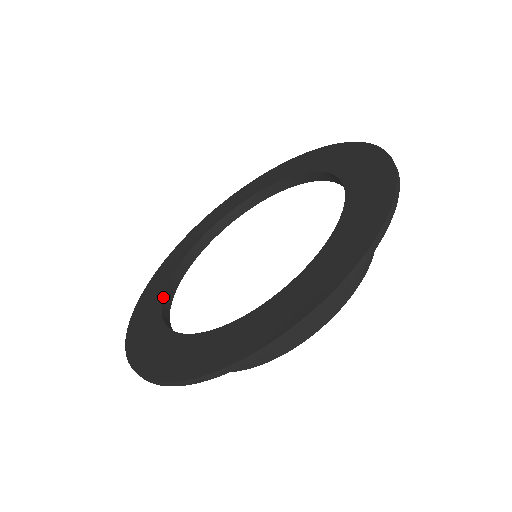
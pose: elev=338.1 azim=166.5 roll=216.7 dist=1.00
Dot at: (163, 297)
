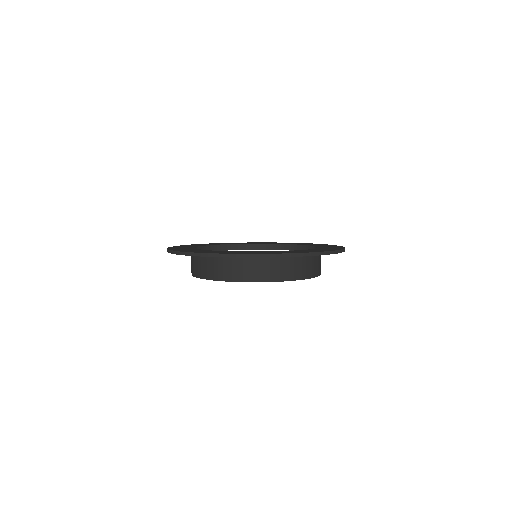
Dot at: occluded
